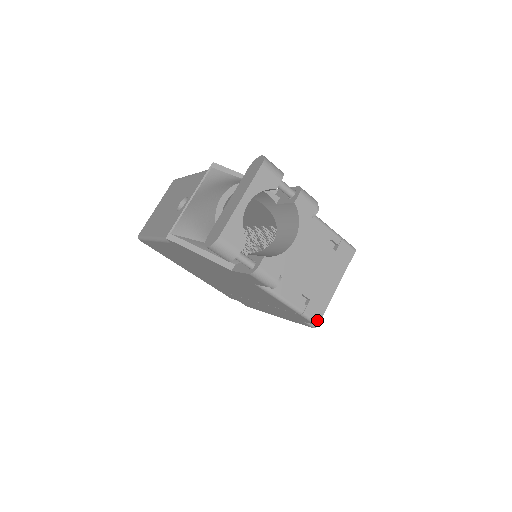
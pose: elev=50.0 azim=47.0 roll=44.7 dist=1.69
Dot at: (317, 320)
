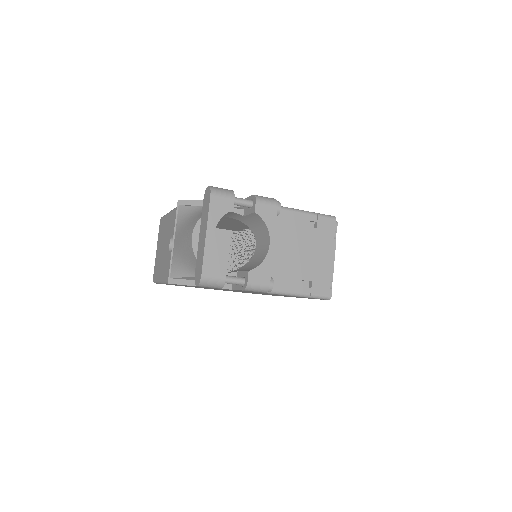
Dot at: (326, 295)
